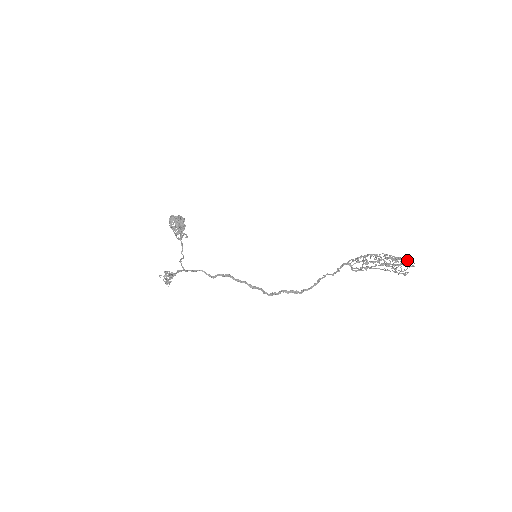
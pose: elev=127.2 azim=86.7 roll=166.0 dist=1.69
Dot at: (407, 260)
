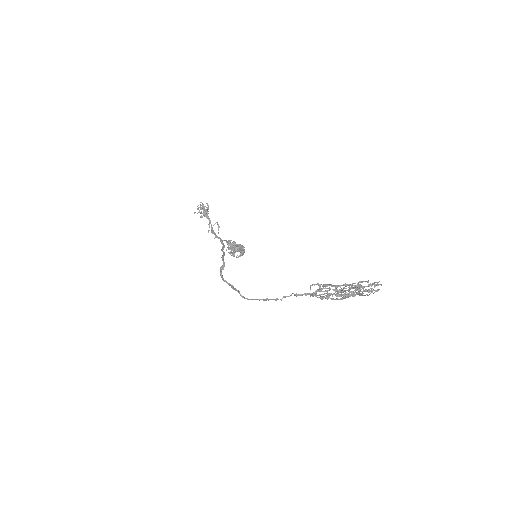
Dot at: occluded
